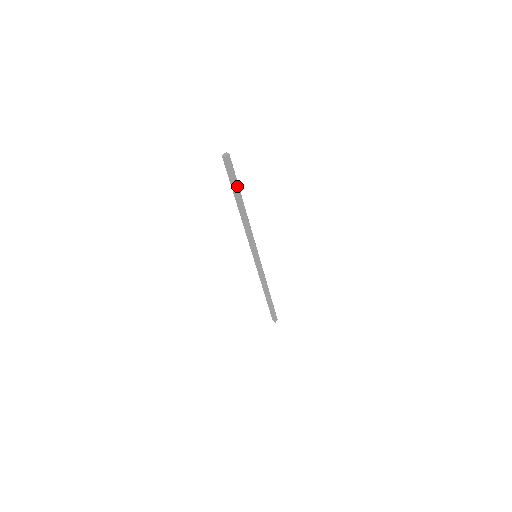
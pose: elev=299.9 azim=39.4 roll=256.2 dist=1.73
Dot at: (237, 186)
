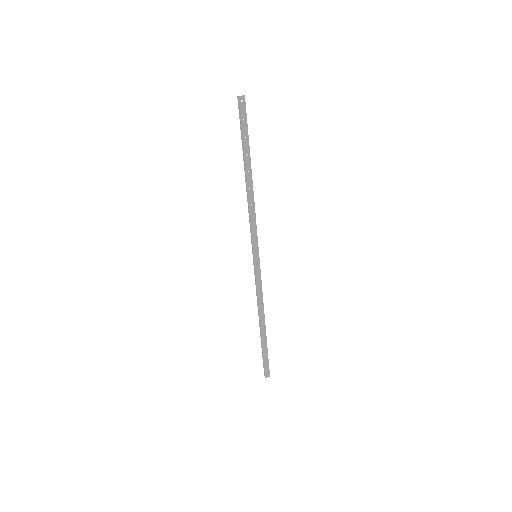
Dot at: (247, 142)
